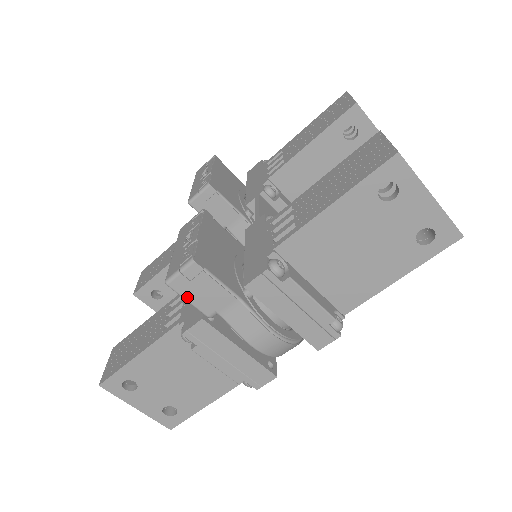
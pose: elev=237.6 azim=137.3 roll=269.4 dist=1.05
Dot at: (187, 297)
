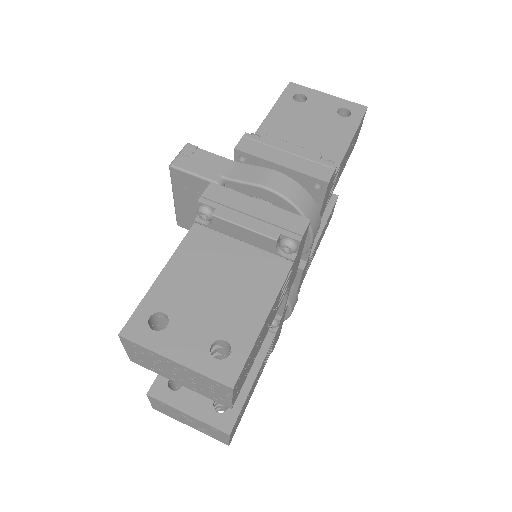
Dot at: (191, 170)
